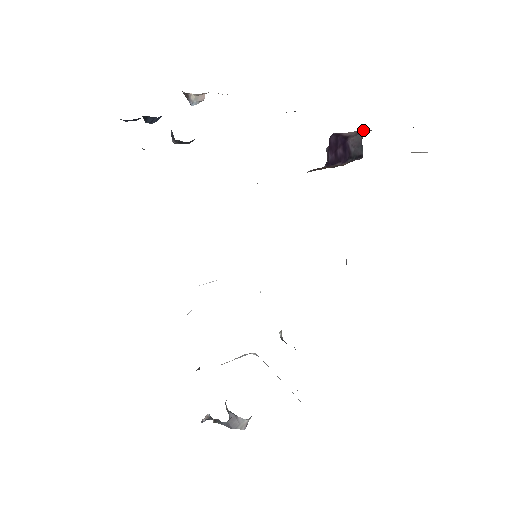
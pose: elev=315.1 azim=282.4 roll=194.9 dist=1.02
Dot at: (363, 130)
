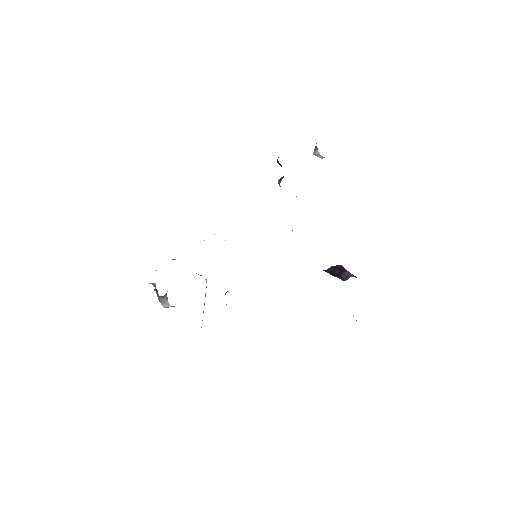
Dot at: (355, 276)
